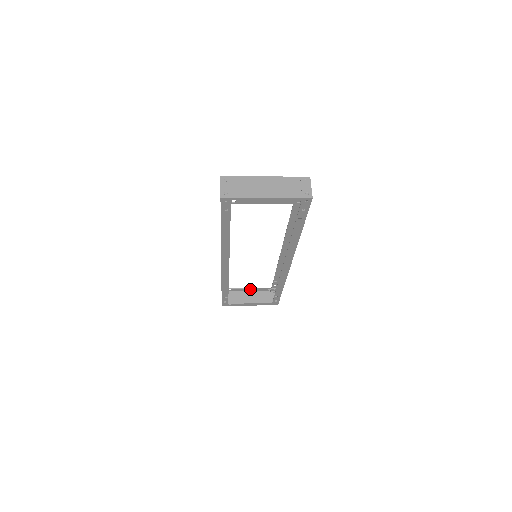
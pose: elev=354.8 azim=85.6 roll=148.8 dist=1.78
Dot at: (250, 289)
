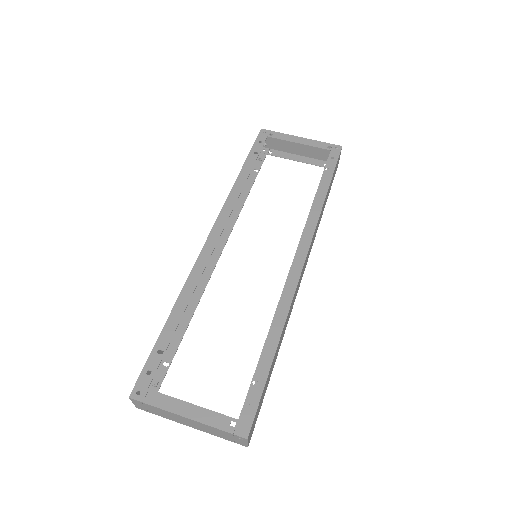
Dot at: (300, 141)
